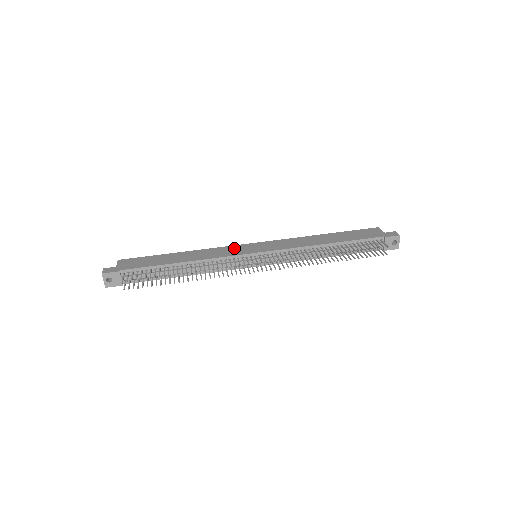
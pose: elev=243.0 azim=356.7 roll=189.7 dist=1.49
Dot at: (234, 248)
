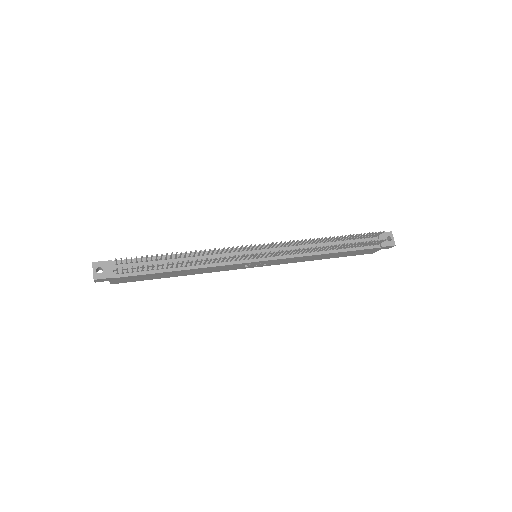
Dot at: occluded
